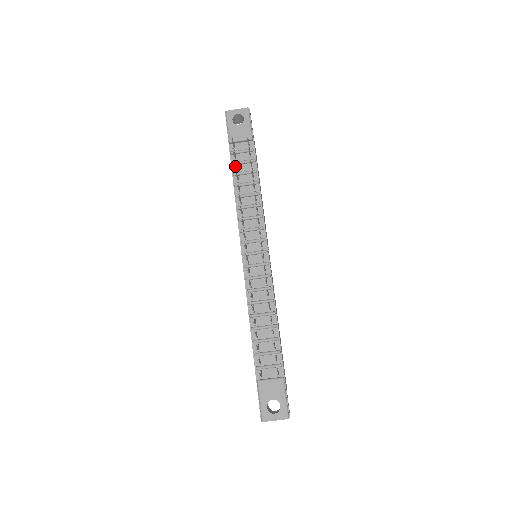
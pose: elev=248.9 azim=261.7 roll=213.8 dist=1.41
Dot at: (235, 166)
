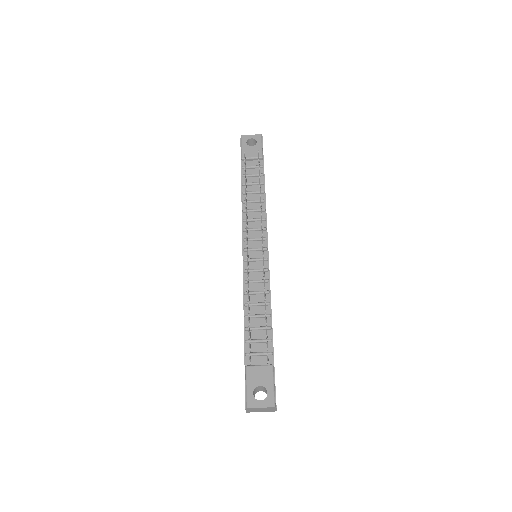
Dot at: (245, 175)
